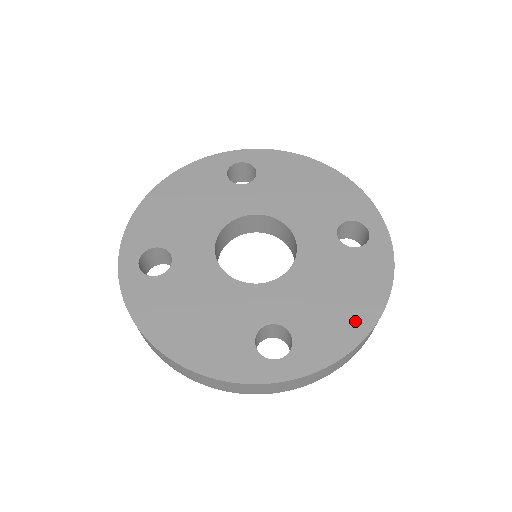
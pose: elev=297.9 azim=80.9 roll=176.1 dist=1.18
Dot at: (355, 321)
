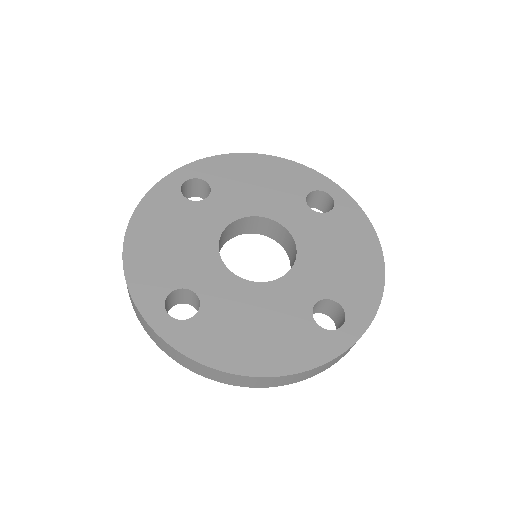
Dot at: (370, 267)
